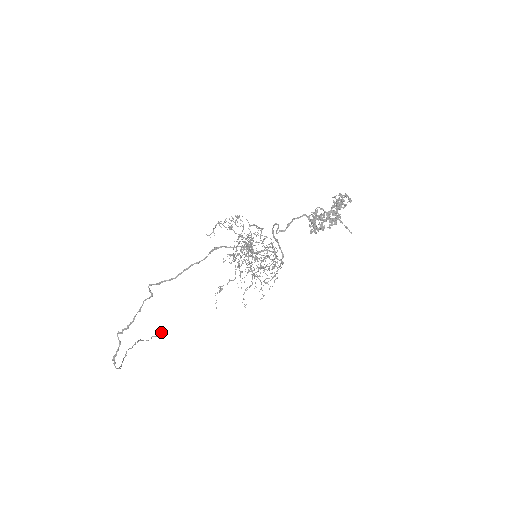
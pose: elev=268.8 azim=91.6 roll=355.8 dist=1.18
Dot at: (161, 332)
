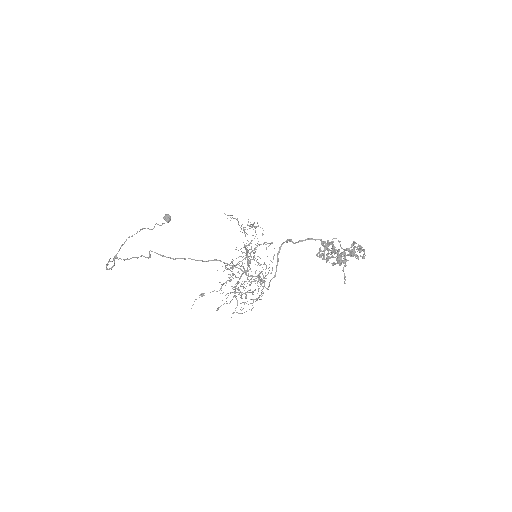
Dot at: (166, 220)
